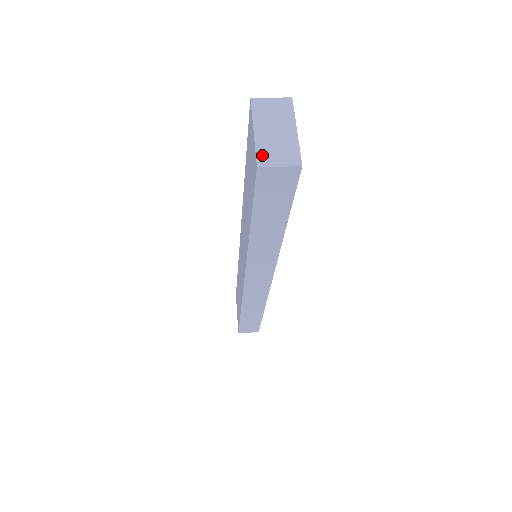
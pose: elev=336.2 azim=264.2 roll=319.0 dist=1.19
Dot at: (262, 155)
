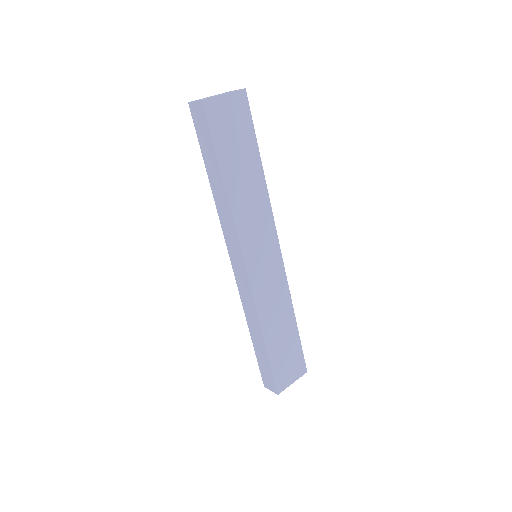
Dot at: occluded
